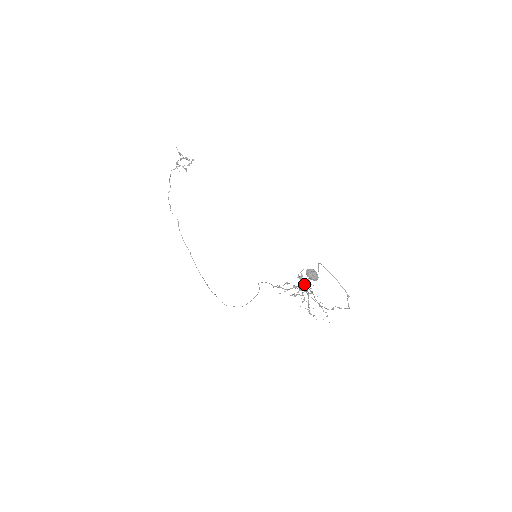
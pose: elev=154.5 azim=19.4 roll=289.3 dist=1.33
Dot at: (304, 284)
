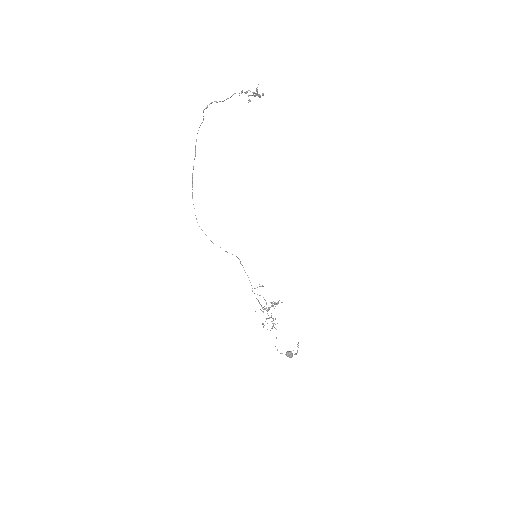
Dot at: occluded
